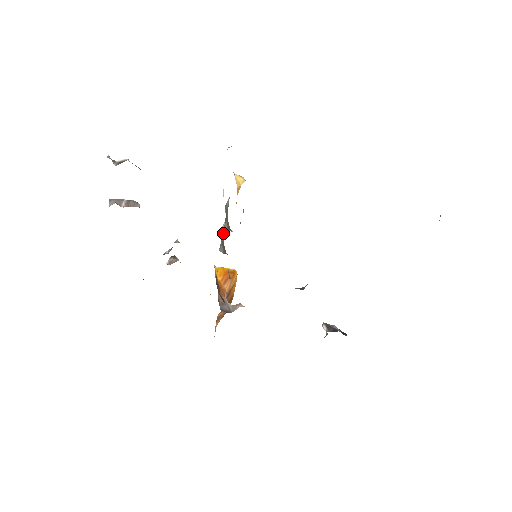
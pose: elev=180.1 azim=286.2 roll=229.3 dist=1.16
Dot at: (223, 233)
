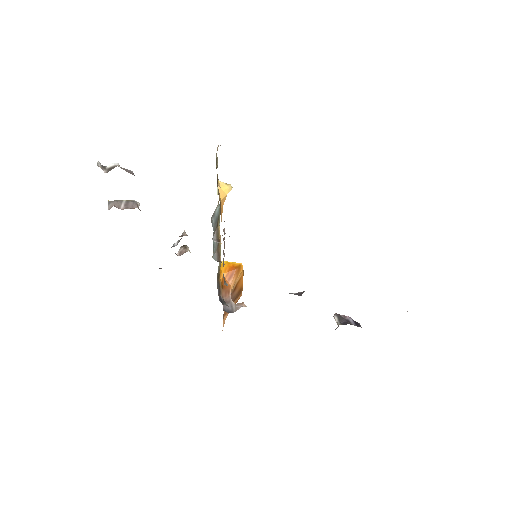
Dot at: occluded
